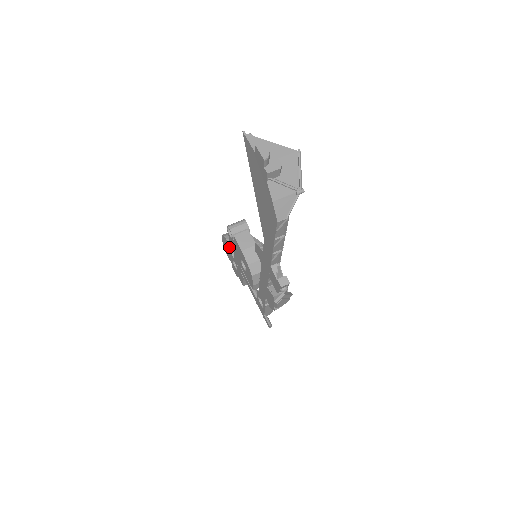
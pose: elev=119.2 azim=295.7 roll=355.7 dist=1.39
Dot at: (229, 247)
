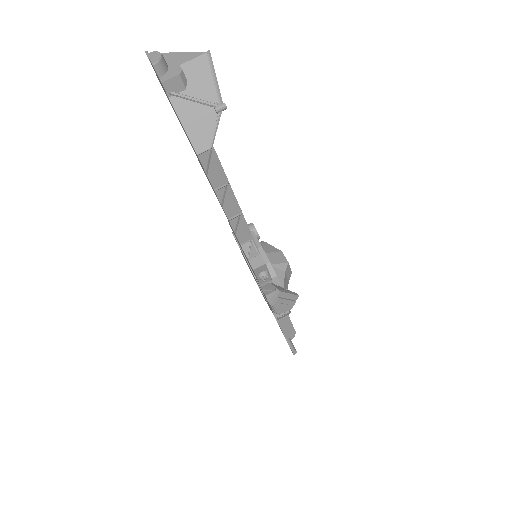
Dot at: (247, 264)
